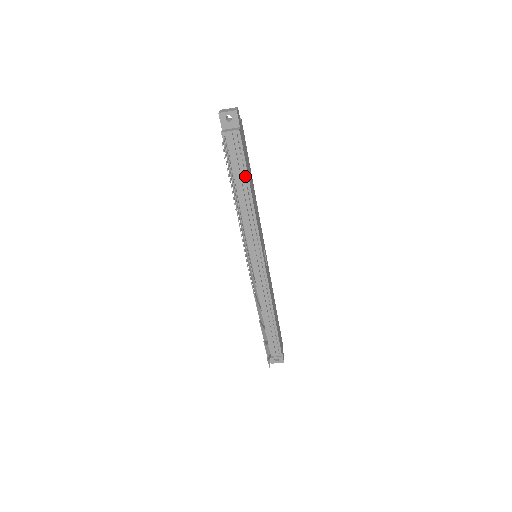
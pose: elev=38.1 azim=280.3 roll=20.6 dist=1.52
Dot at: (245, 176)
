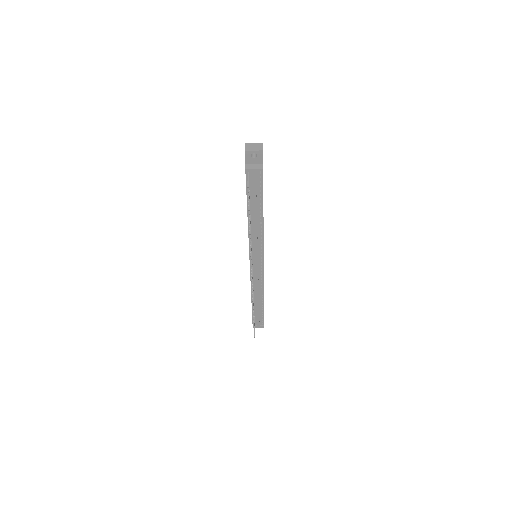
Dot at: (260, 201)
